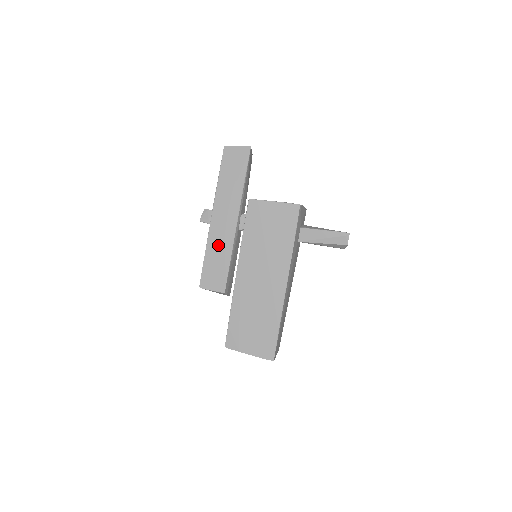
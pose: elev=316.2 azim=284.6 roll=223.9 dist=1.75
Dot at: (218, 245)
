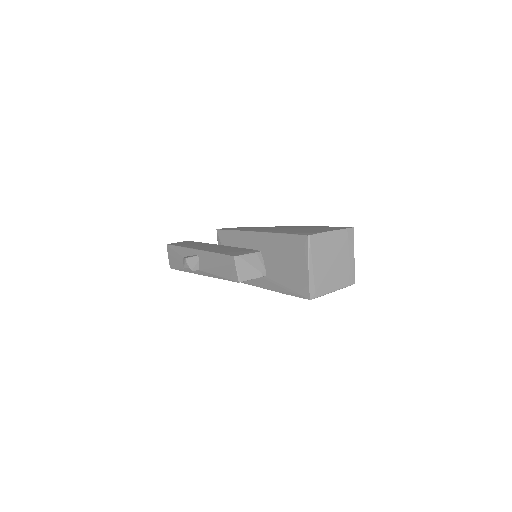
Dot at: (219, 249)
